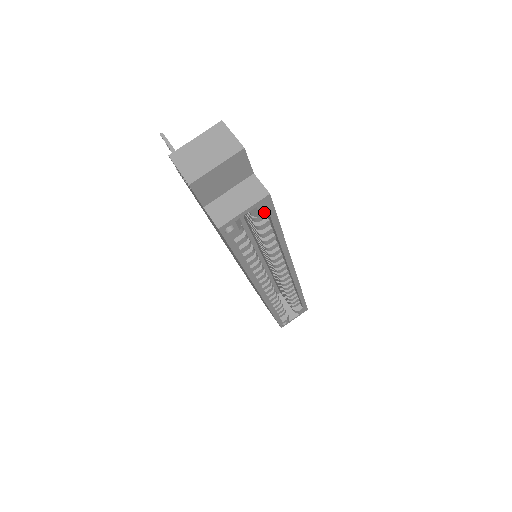
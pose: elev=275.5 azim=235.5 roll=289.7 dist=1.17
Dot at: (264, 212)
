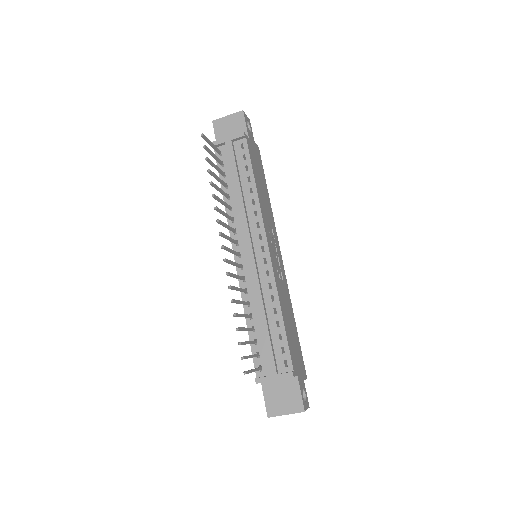
Dot at: occluded
